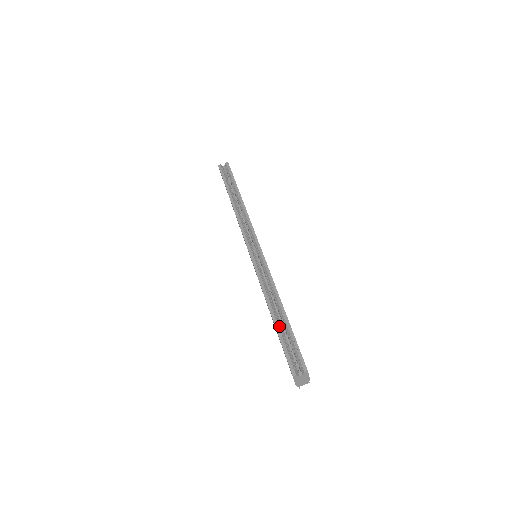
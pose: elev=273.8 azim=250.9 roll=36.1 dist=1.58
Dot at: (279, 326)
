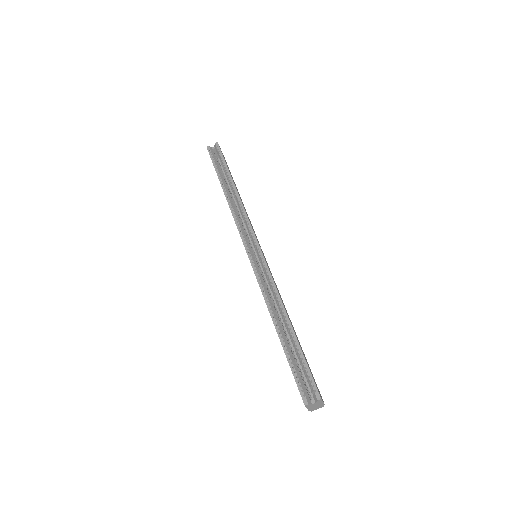
Dot at: (286, 344)
